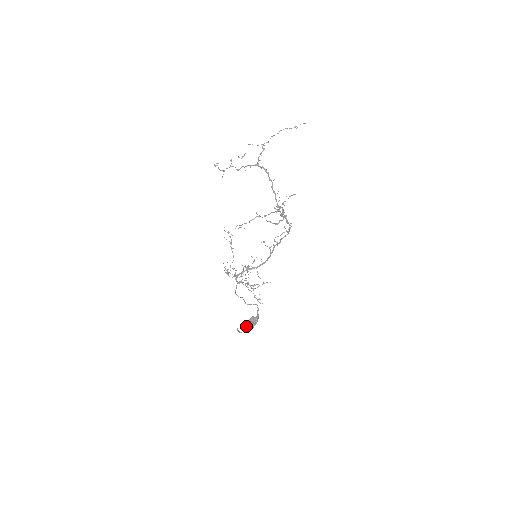
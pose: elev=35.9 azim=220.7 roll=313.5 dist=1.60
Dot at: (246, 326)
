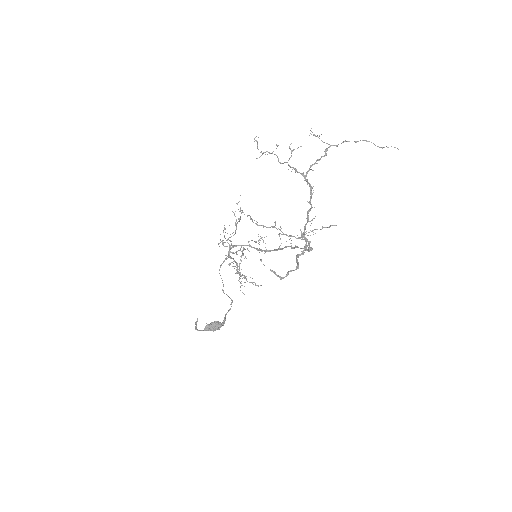
Dot at: (205, 329)
